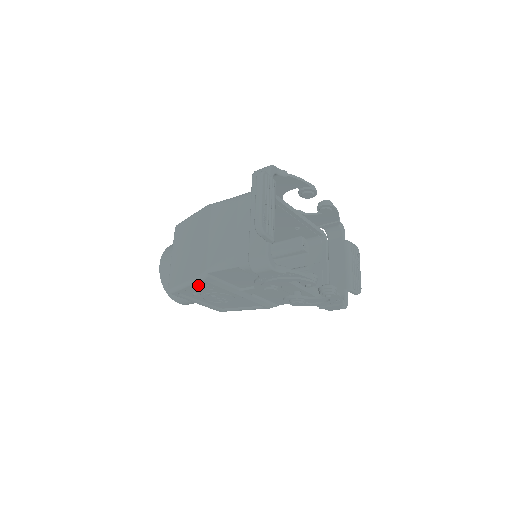
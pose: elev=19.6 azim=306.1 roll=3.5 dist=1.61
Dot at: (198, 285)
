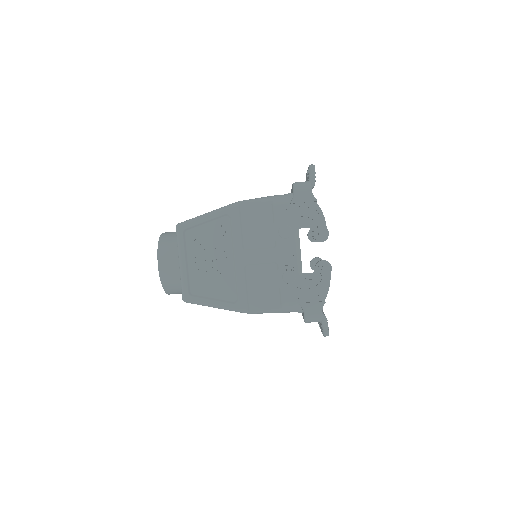
Dot at: (215, 221)
